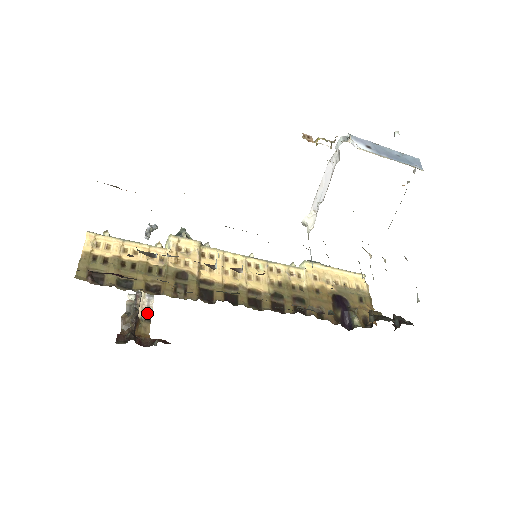
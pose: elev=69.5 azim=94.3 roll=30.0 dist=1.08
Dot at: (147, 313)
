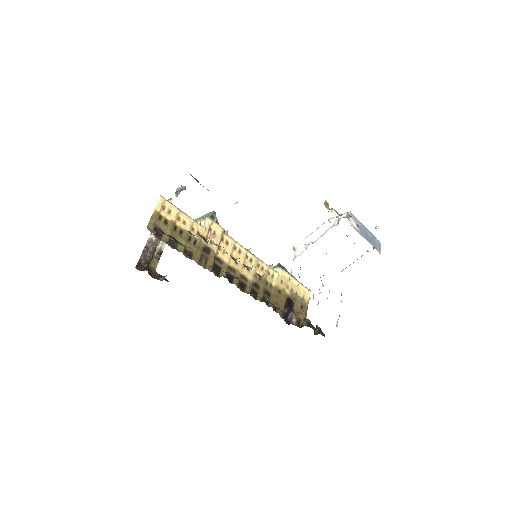
Dot at: (159, 253)
